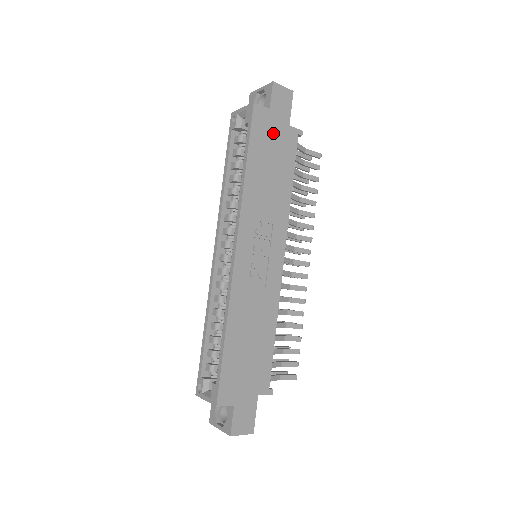
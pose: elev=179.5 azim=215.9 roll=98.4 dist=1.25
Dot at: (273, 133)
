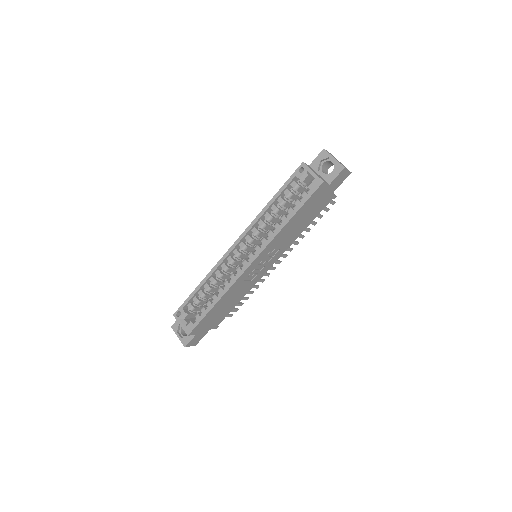
Dot at: (320, 199)
